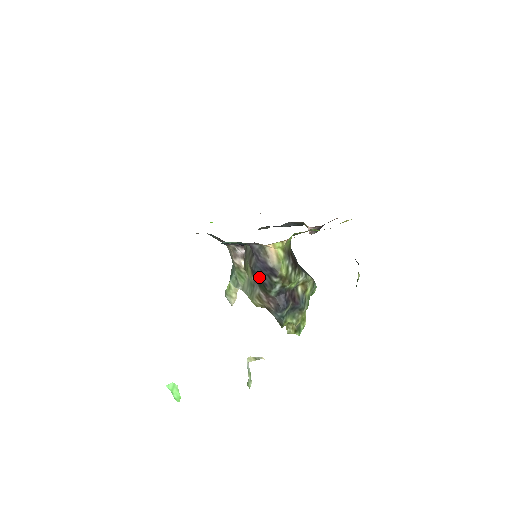
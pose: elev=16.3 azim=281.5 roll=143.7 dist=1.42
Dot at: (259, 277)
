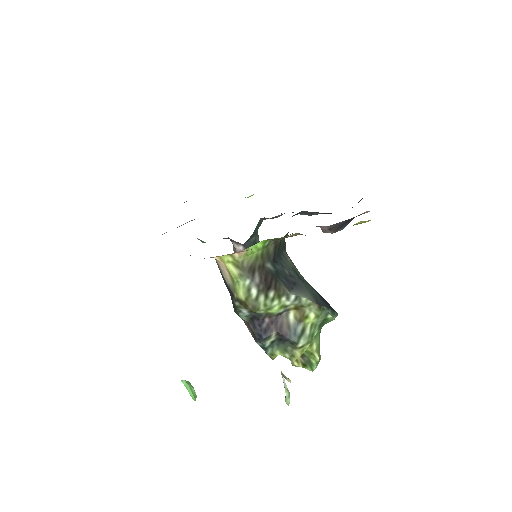
Dot at: occluded
